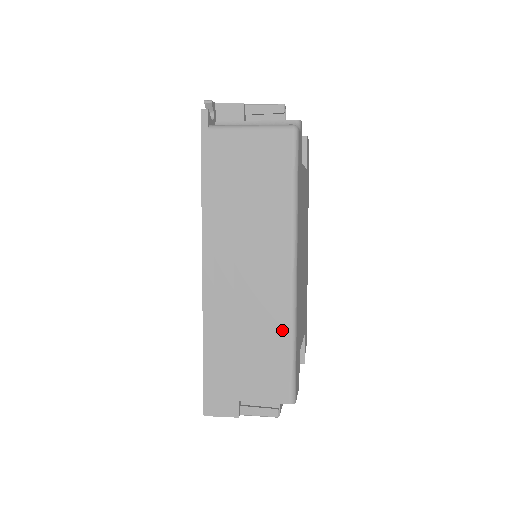
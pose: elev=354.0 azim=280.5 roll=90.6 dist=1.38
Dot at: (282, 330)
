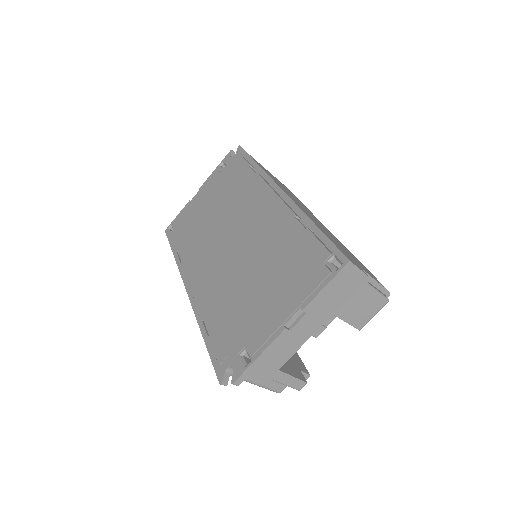
Dot at: (347, 249)
